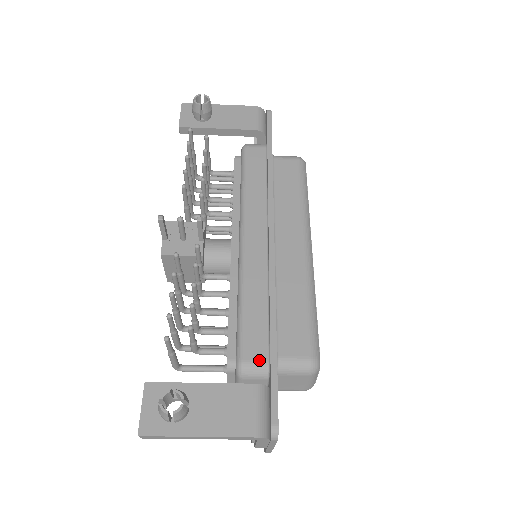
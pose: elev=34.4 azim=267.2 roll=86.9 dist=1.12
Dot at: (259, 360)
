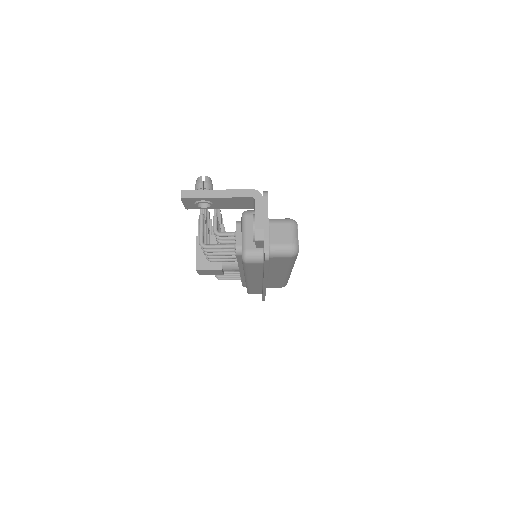
Dot at: occluded
